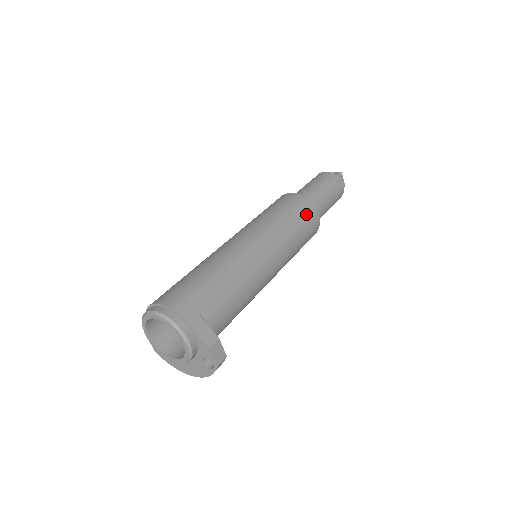
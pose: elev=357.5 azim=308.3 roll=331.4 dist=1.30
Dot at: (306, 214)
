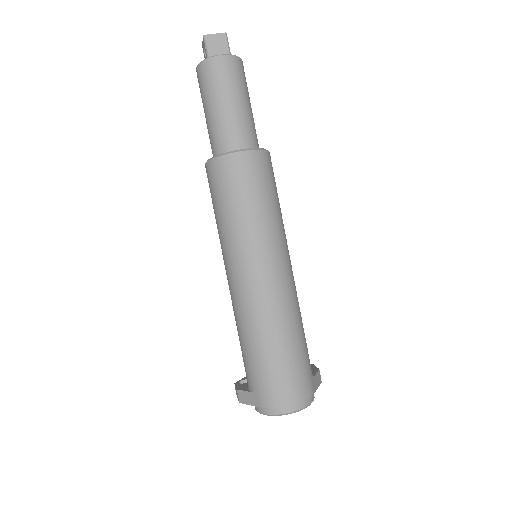
Dot at: (273, 174)
